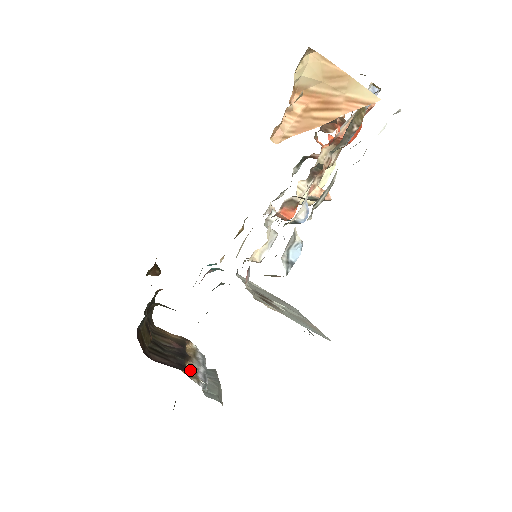
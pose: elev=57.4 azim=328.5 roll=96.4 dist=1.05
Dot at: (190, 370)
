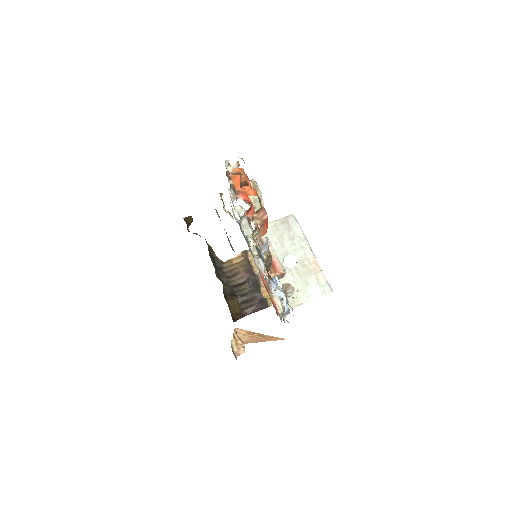
Dot at: (265, 290)
